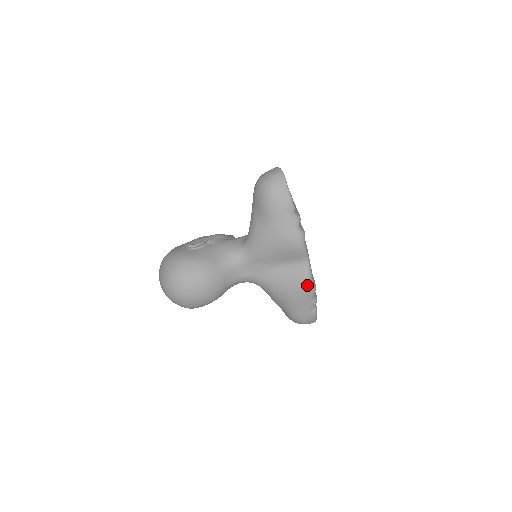
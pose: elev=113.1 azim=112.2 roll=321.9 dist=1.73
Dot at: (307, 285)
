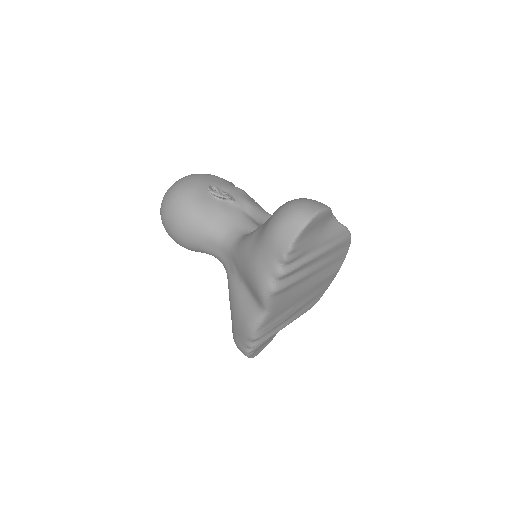
Dot at: (248, 328)
